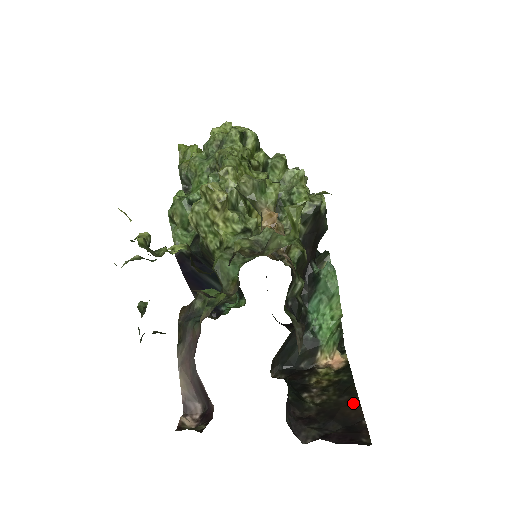
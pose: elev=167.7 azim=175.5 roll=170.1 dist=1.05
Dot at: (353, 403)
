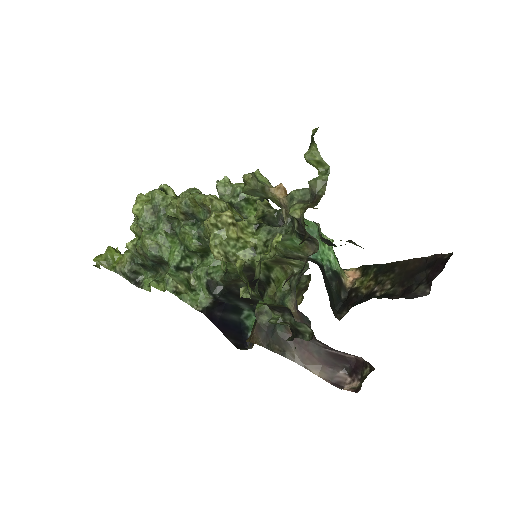
Dot at: (405, 264)
